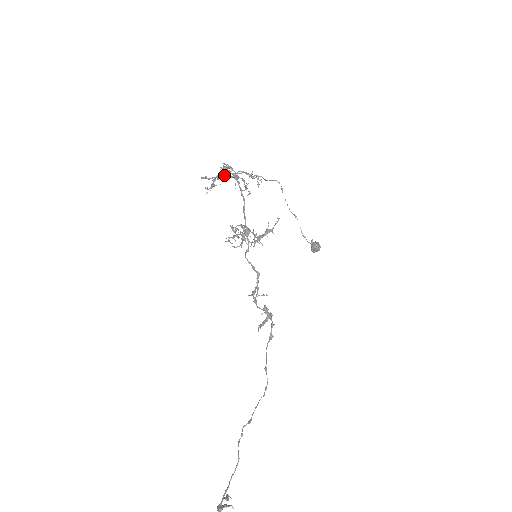
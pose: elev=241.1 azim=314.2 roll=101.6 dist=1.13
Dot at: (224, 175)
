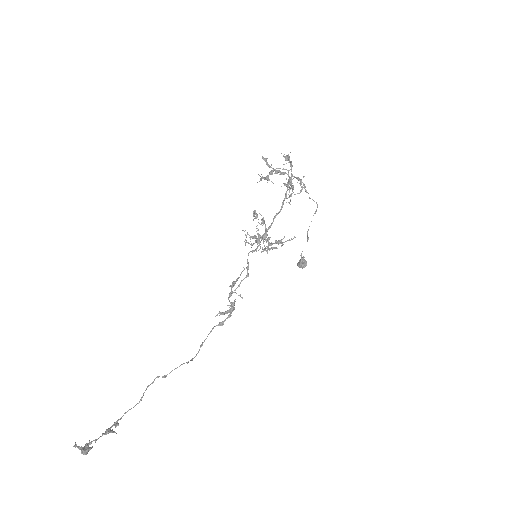
Dot at: (282, 173)
